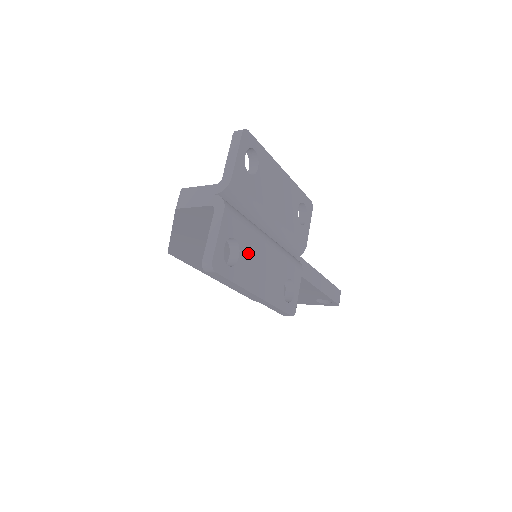
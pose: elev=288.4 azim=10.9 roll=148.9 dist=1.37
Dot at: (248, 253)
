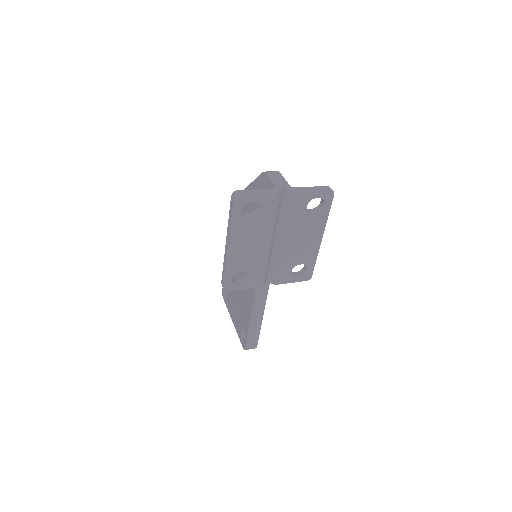
Dot at: (255, 225)
